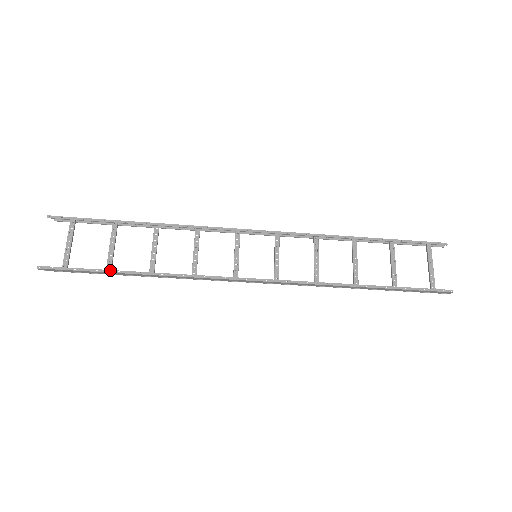
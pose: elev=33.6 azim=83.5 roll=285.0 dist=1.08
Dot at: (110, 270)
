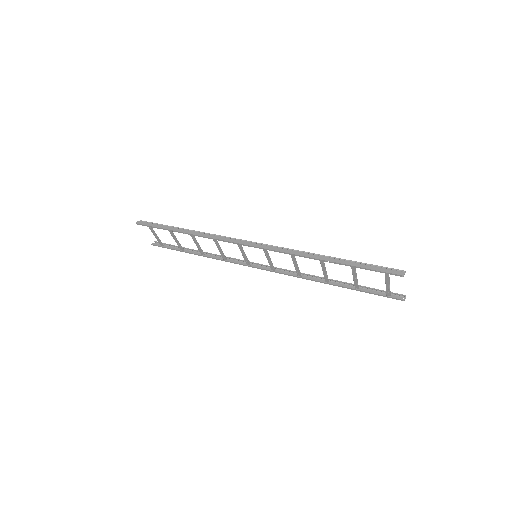
Dot at: (182, 251)
